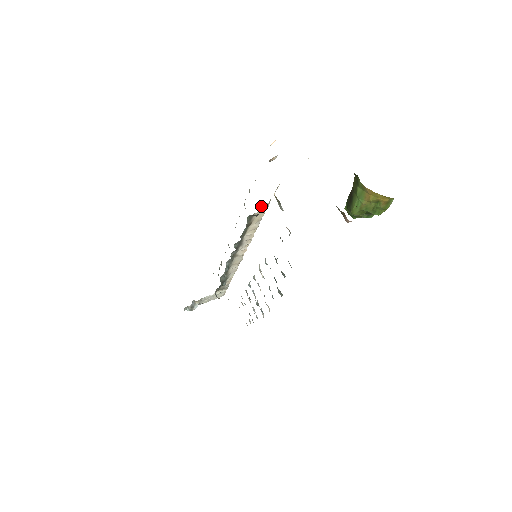
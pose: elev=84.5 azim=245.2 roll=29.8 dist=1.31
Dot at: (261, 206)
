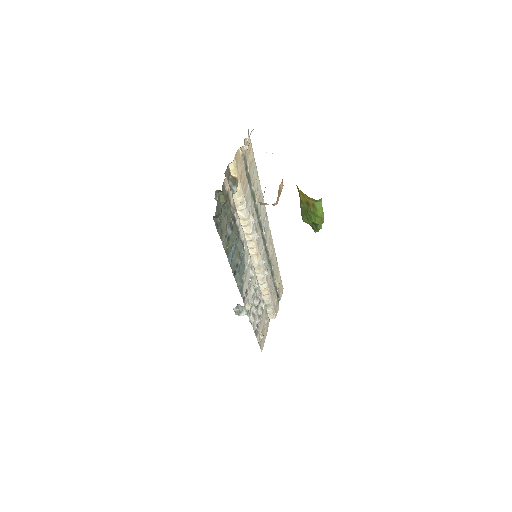
Dot at: occluded
